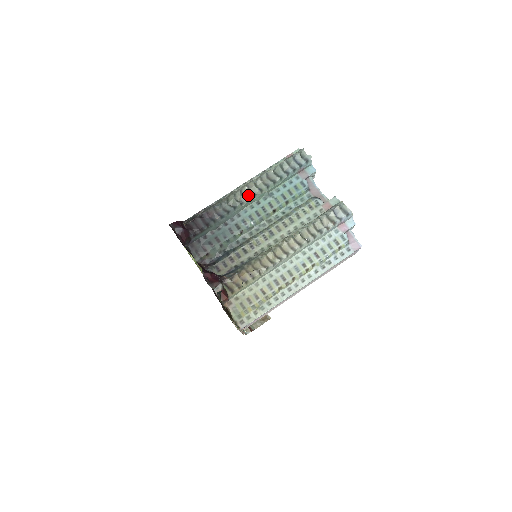
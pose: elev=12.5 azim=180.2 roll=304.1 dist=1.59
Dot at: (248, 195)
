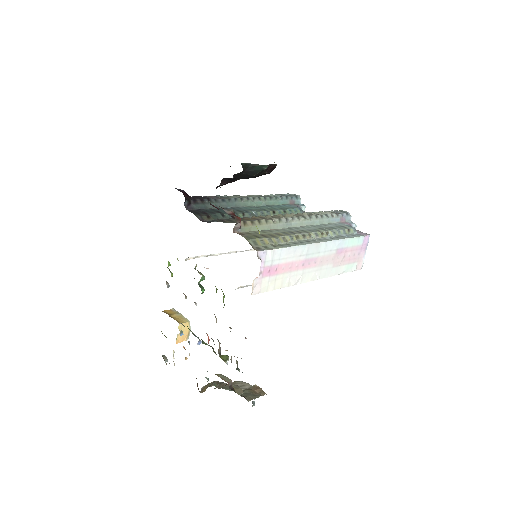
Dot at: (247, 197)
